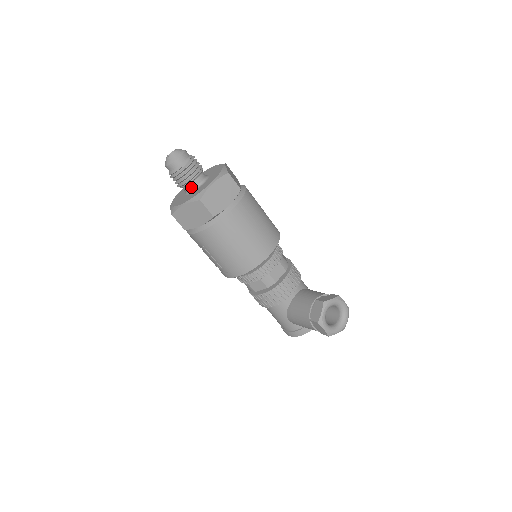
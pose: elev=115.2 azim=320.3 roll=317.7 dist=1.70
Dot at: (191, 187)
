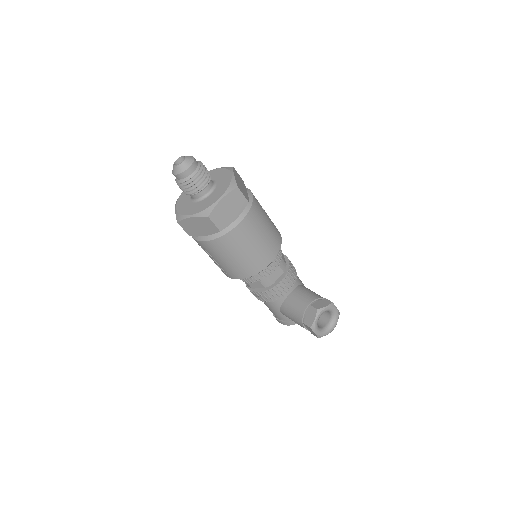
Dot at: (198, 196)
